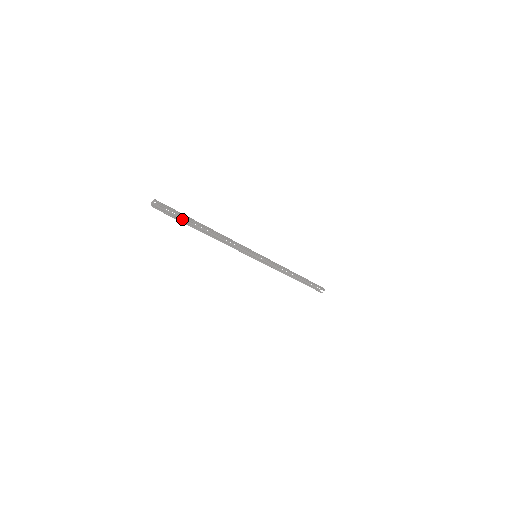
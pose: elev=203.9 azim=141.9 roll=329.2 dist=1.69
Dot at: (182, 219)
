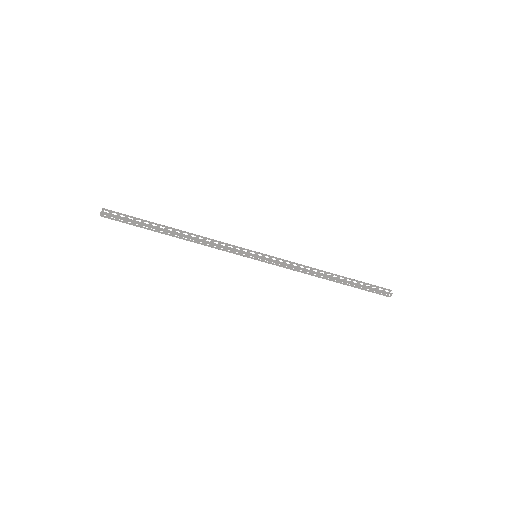
Dot at: occluded
